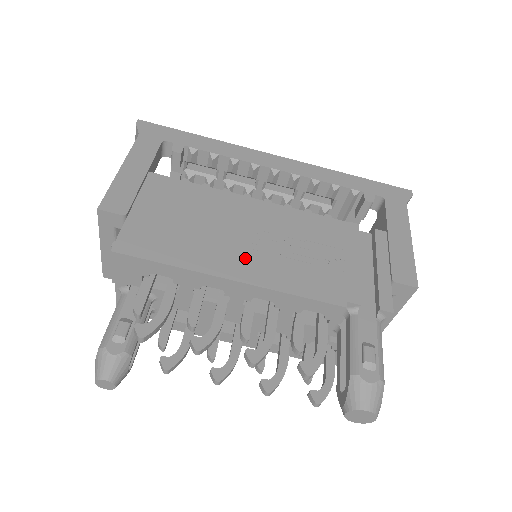
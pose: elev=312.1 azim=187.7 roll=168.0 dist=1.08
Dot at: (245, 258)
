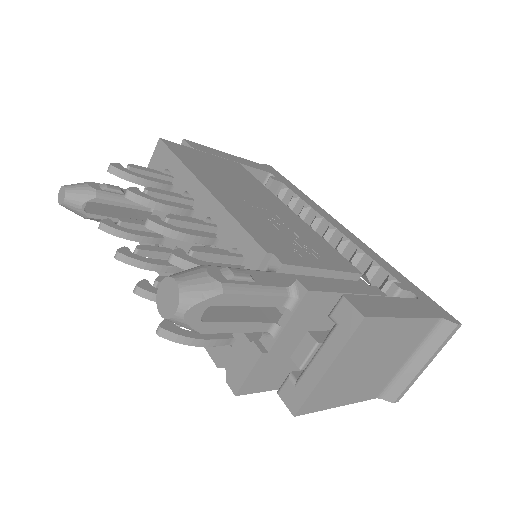
Dot at: (233, 196)
